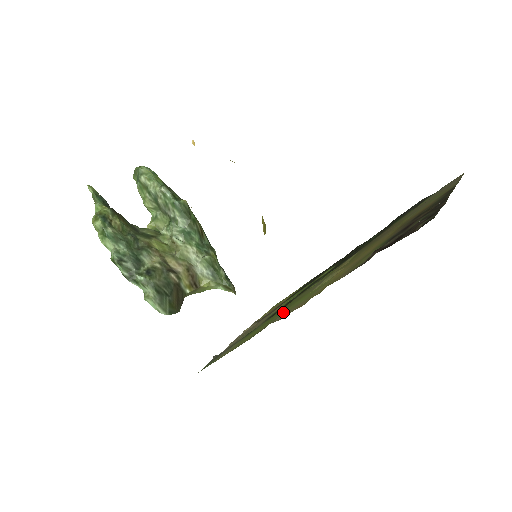
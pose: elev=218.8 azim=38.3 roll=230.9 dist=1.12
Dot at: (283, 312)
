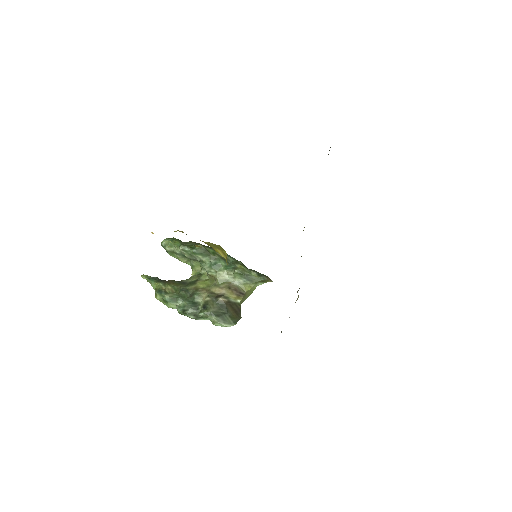
Dot at: occluded
